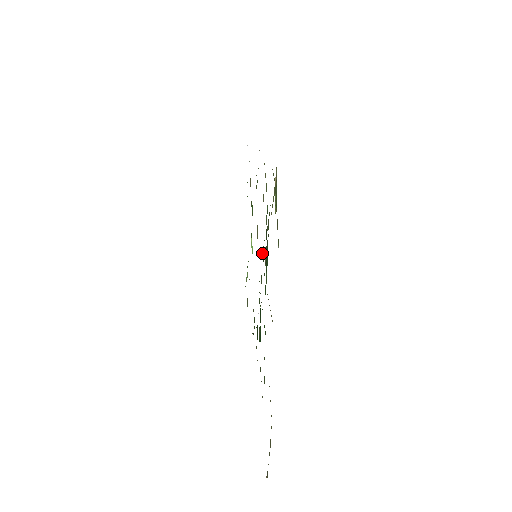
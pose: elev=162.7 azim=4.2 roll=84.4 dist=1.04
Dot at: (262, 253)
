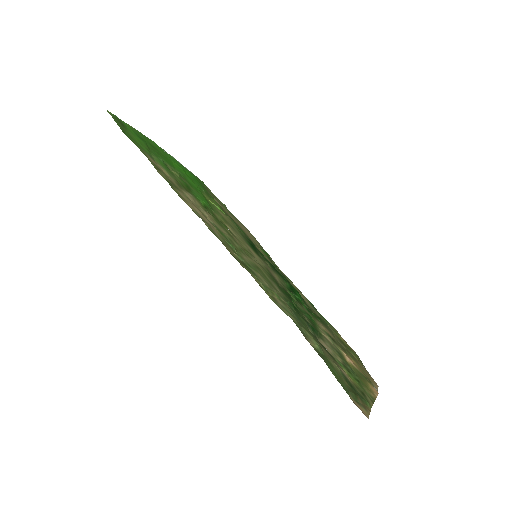
Dot at: occluded
